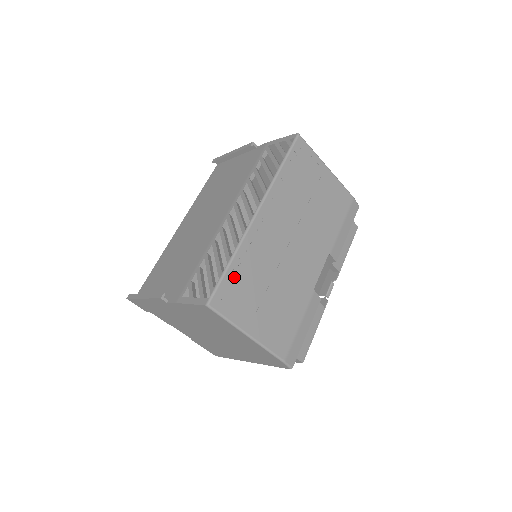
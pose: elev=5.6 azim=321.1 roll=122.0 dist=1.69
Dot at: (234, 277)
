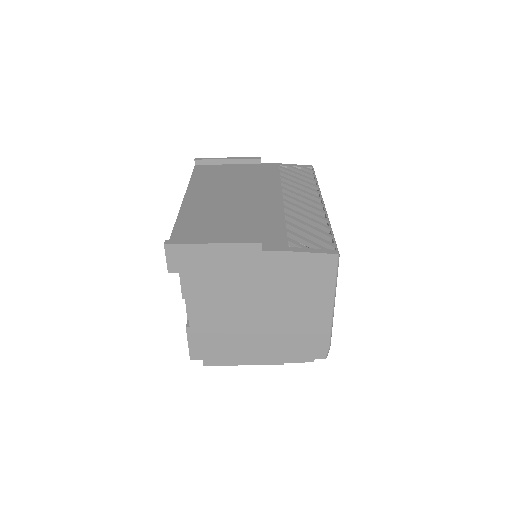
Dot at: occluded
